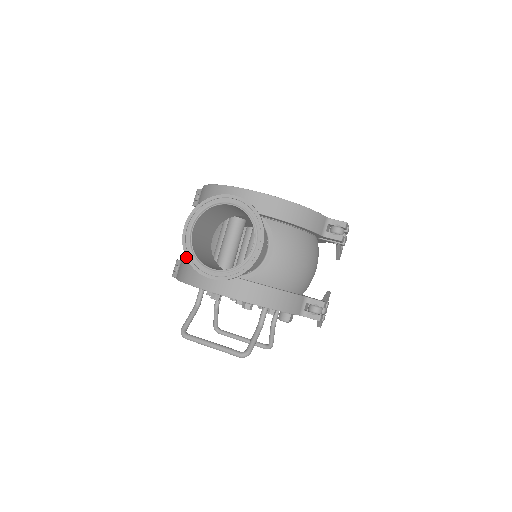
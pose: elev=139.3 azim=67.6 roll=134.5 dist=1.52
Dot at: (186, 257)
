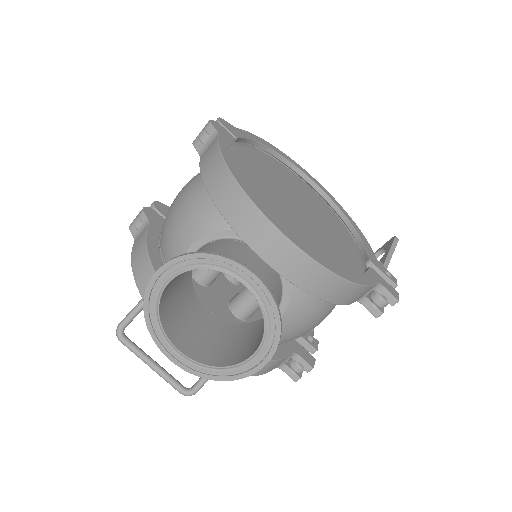
Dot at: (144, 315)
